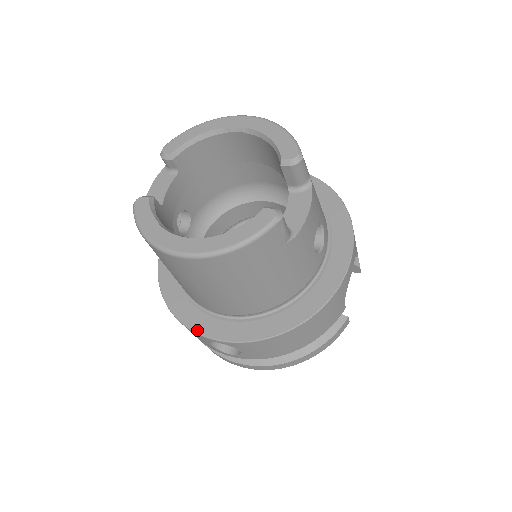
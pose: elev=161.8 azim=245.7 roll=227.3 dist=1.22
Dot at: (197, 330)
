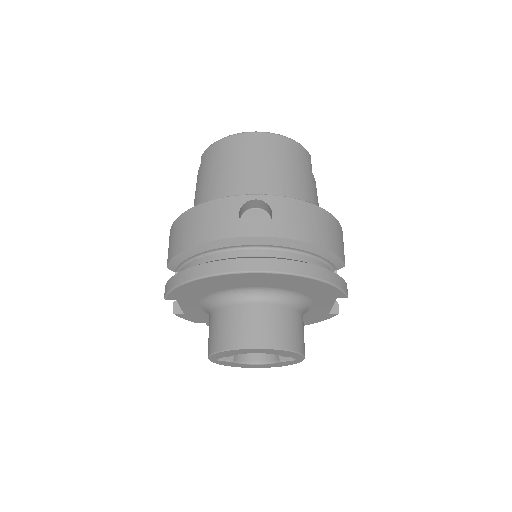
Dot at: (234, 196)
